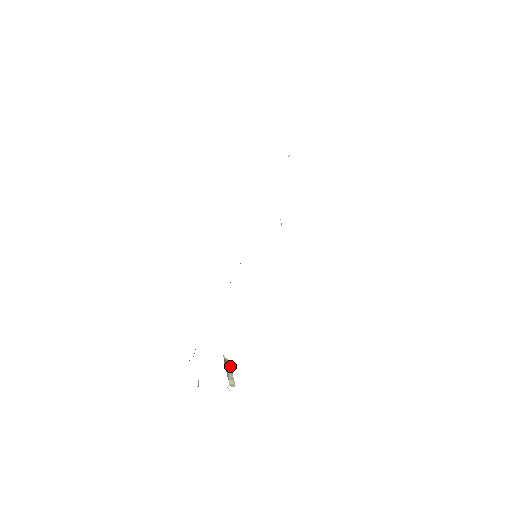
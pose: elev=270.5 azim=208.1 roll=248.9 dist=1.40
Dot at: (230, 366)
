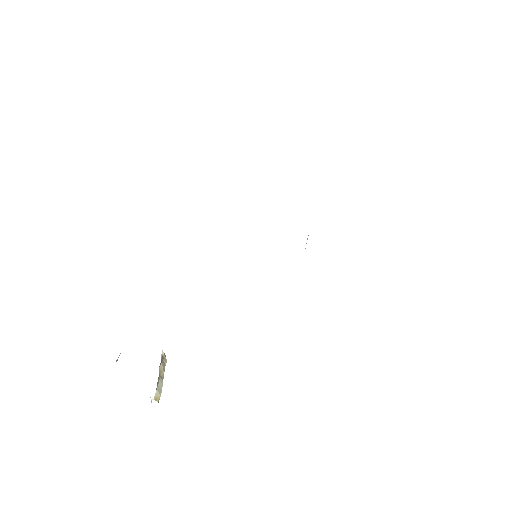
Dot at: (164, 368)
